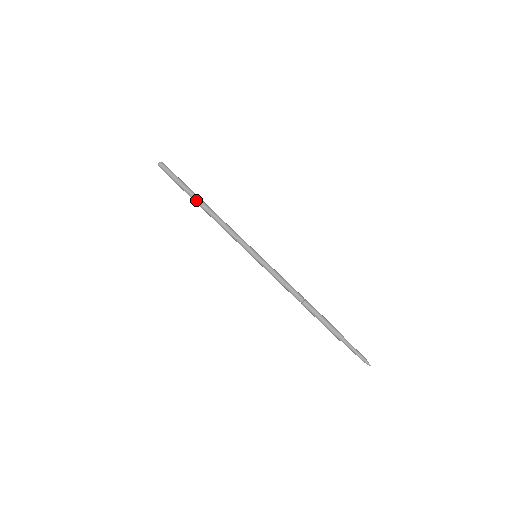
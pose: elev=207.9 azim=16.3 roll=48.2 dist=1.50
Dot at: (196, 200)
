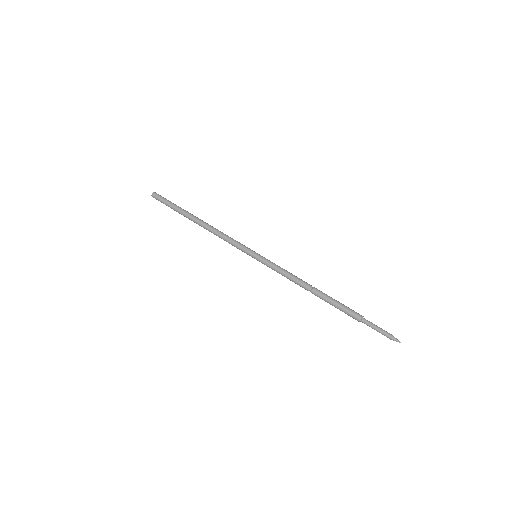
Dot at: (190, 219)
